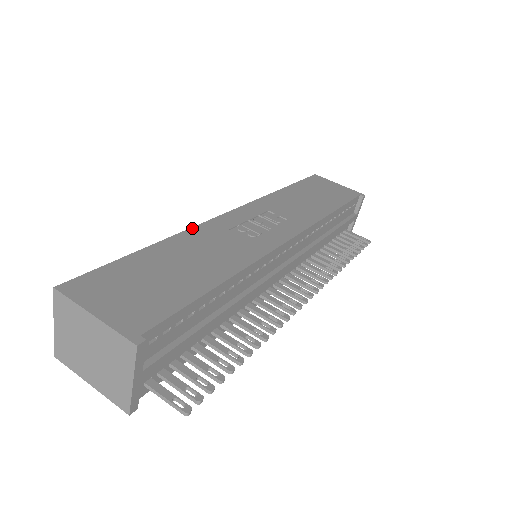
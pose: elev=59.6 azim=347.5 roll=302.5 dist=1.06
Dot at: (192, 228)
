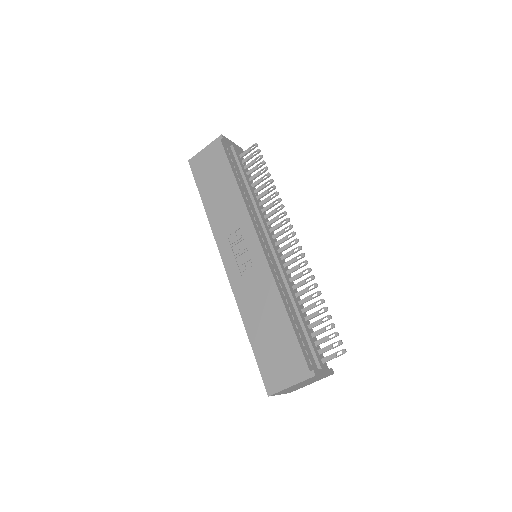
Dot at: (237, 302)
